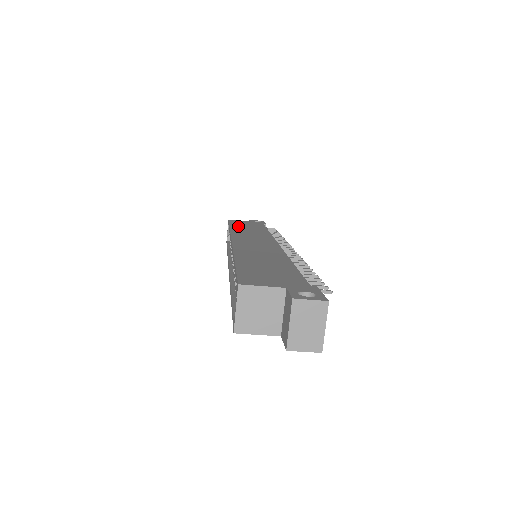
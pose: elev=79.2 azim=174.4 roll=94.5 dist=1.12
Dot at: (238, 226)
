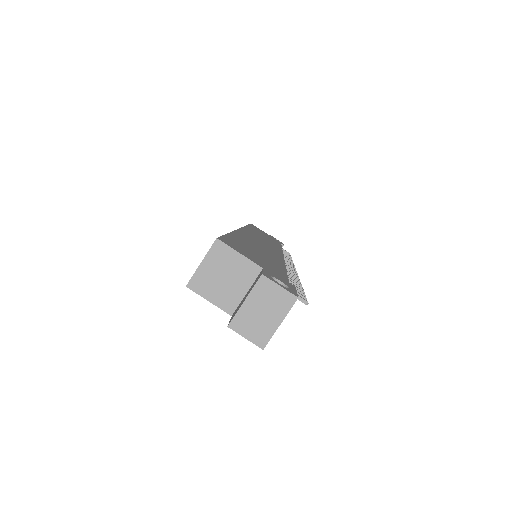
Dot at: occluded
